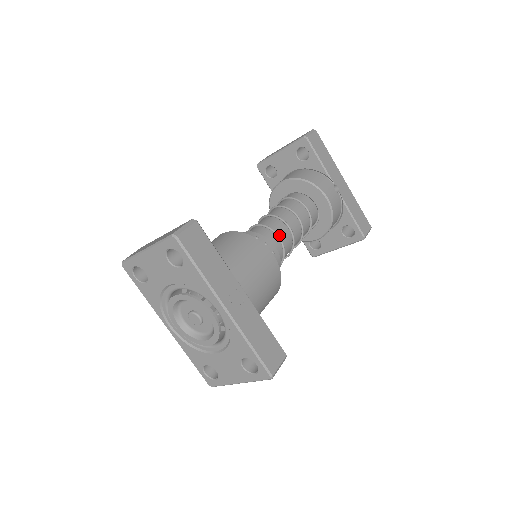
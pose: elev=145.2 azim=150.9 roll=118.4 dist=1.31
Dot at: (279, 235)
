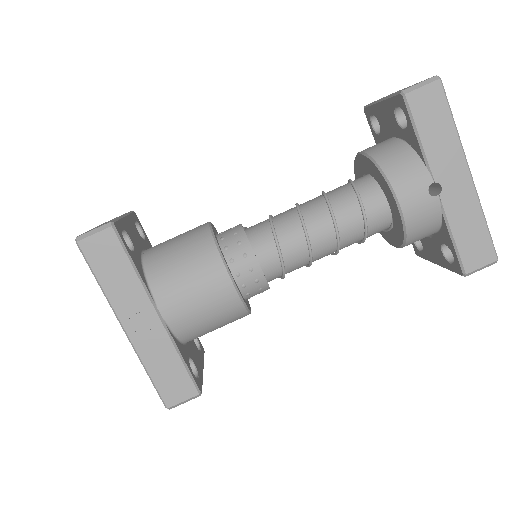
Dot at: (283, 244)
